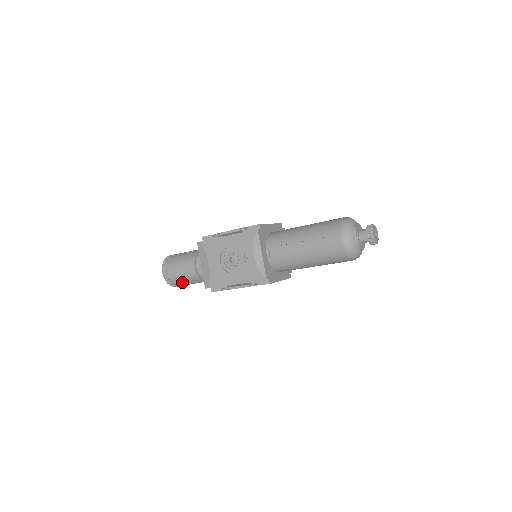
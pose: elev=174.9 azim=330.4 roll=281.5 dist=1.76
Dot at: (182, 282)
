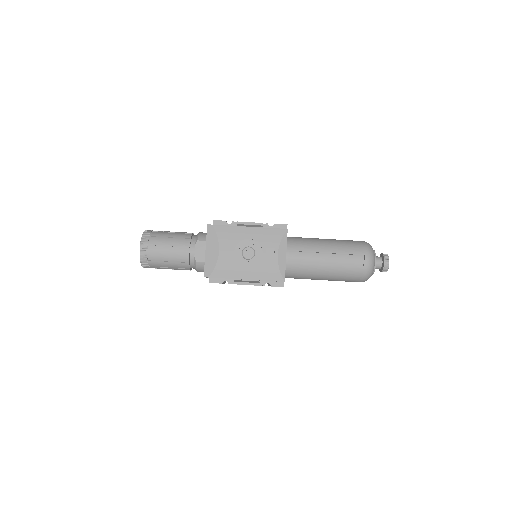
Dot at: (161, 264)
